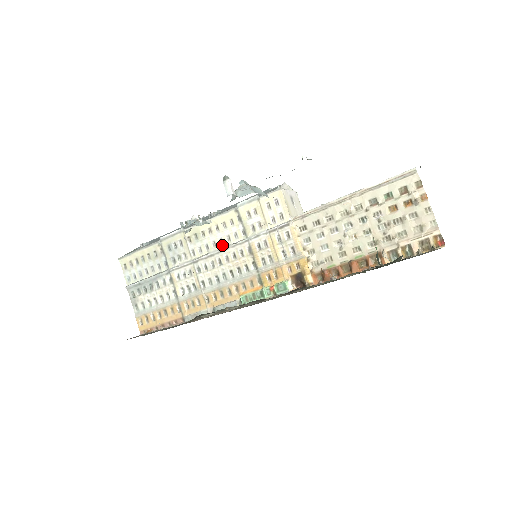
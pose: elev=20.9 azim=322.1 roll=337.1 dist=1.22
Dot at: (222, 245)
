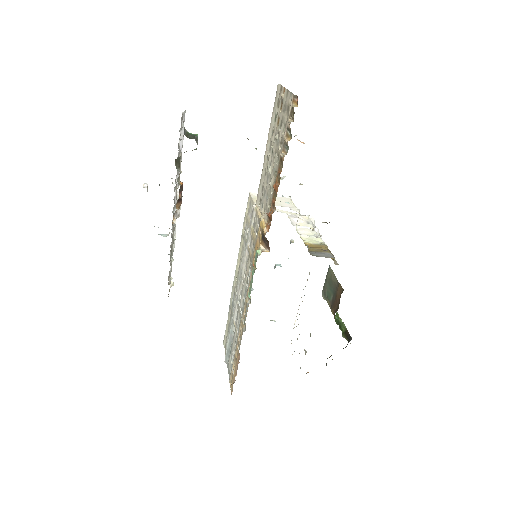
Dot at: occluded
